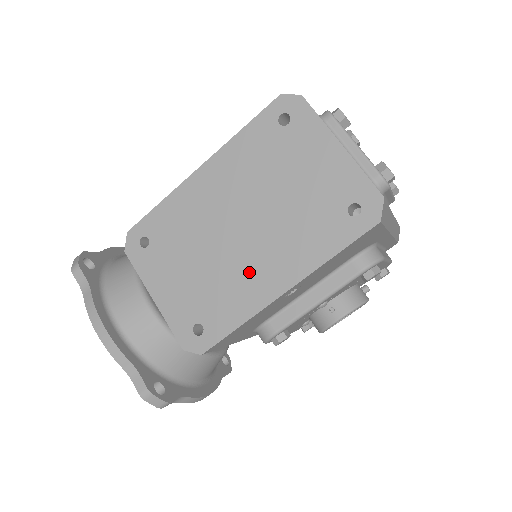
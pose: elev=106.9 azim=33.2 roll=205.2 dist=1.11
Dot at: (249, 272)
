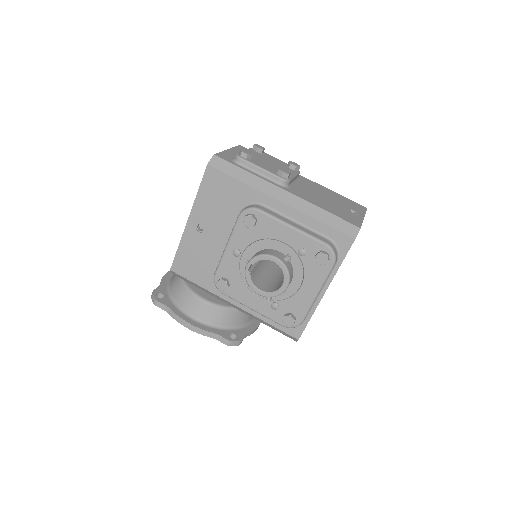
Dot at: occluded
